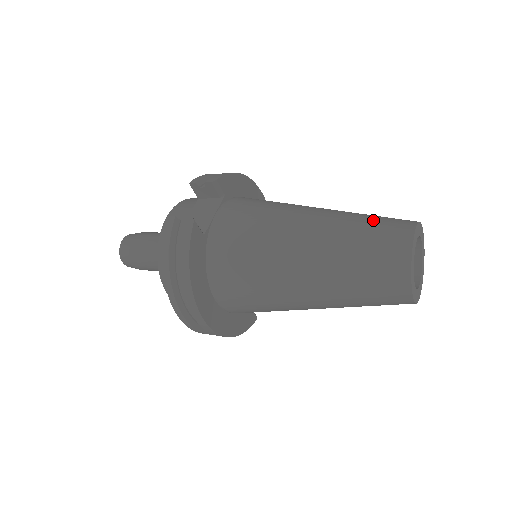
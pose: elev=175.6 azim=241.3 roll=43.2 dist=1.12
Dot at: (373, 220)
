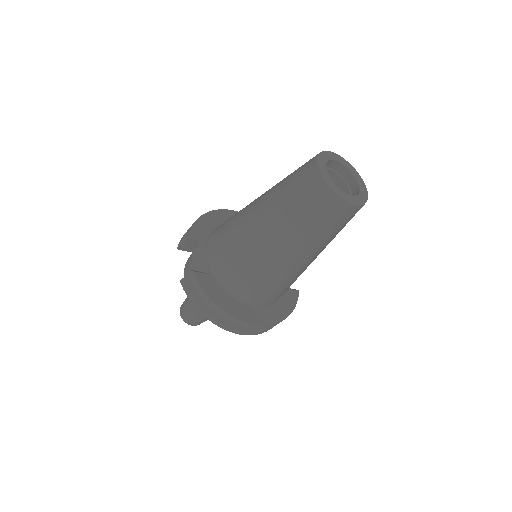
Dot at: (291, 178)
